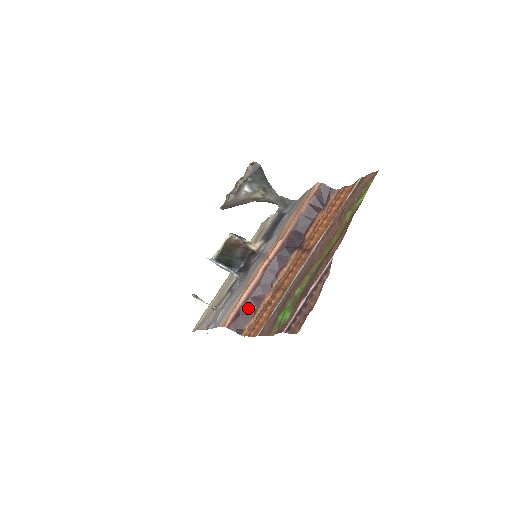
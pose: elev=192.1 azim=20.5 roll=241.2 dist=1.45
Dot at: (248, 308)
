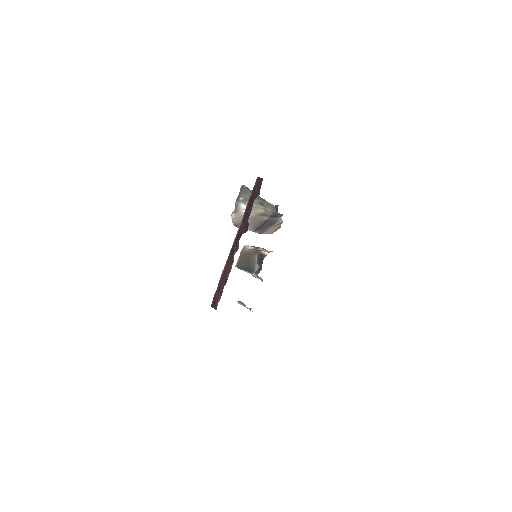
Dot at: (220, 288)
